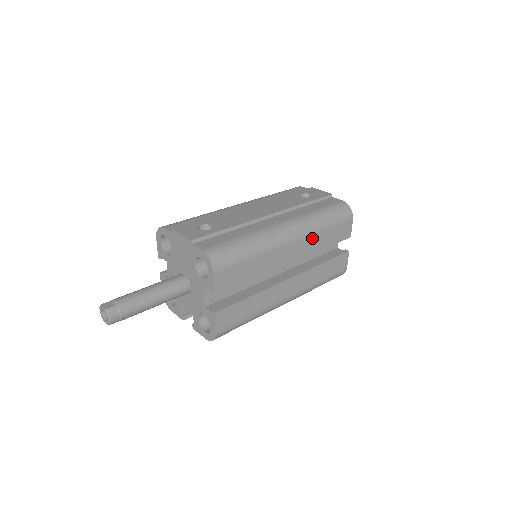
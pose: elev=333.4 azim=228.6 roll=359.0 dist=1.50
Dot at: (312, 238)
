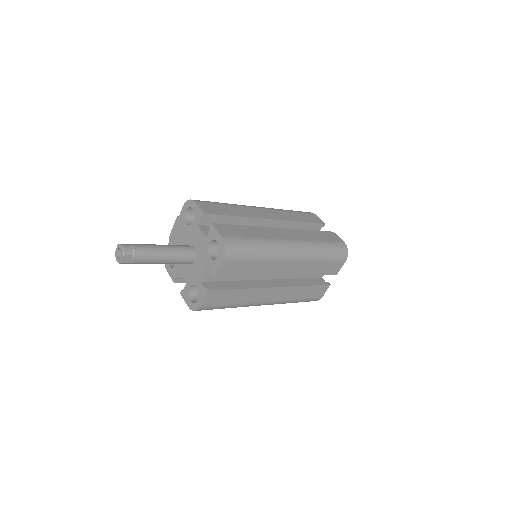
Dot at: (281, 212)
